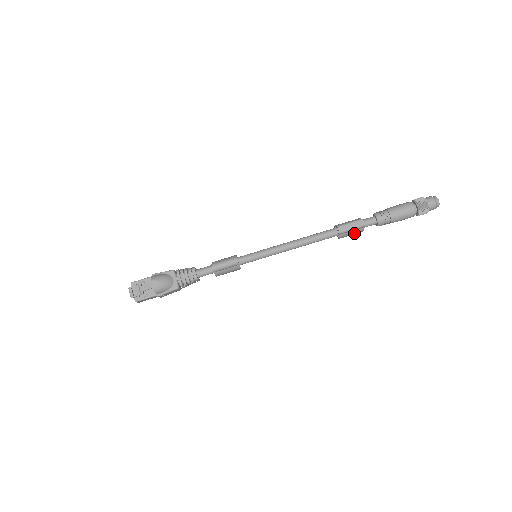
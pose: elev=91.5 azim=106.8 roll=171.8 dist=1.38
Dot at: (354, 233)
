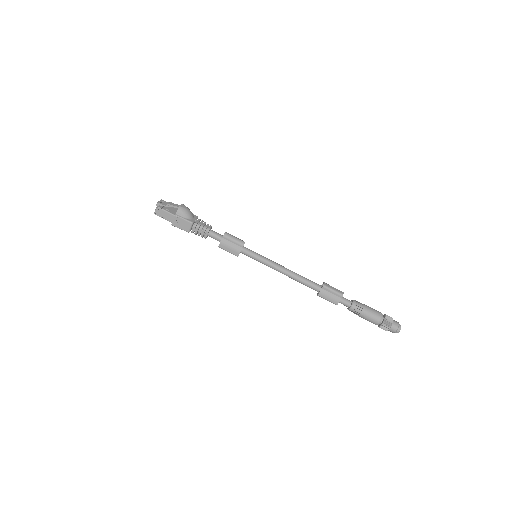
Dot at: (331, 299)
